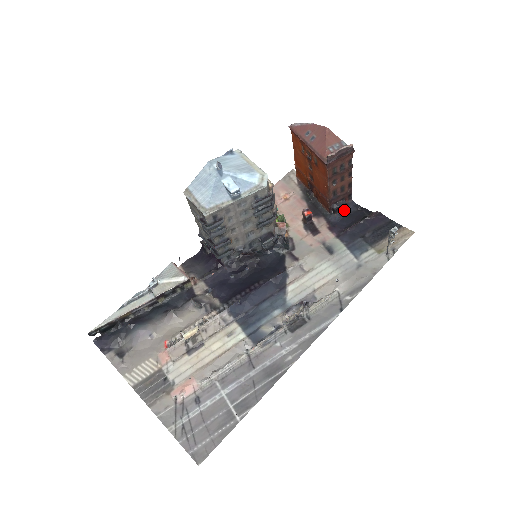
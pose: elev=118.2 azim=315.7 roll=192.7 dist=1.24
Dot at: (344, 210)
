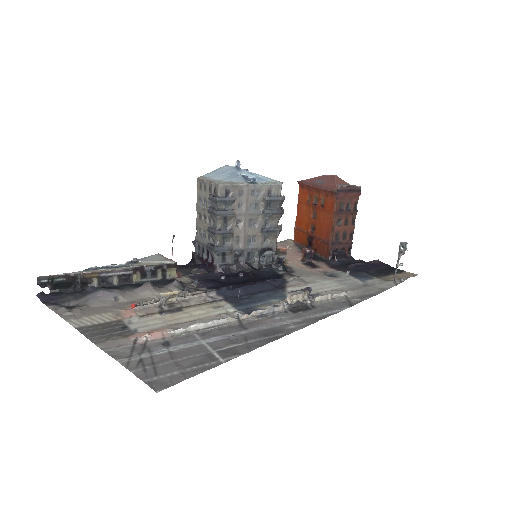
Dot at: (344, 260)
